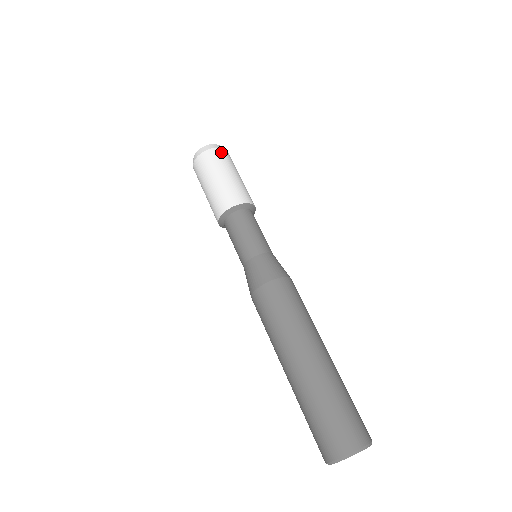
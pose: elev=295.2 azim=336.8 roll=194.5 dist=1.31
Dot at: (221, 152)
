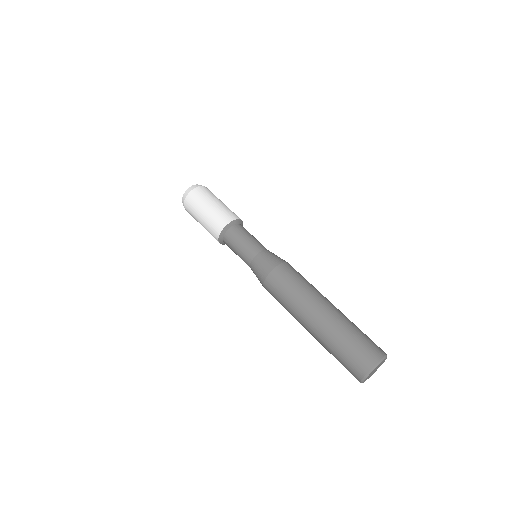
Dot at: (206, 188)
